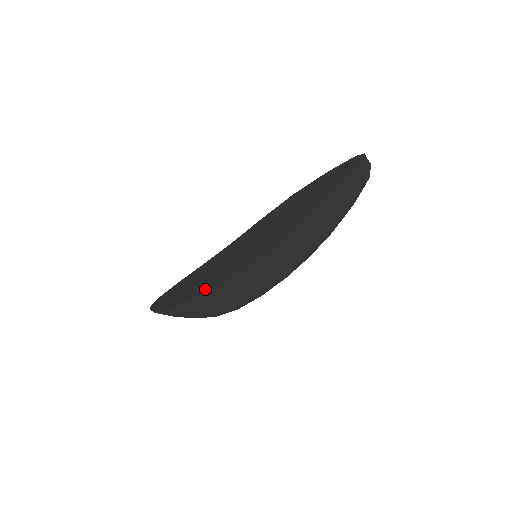
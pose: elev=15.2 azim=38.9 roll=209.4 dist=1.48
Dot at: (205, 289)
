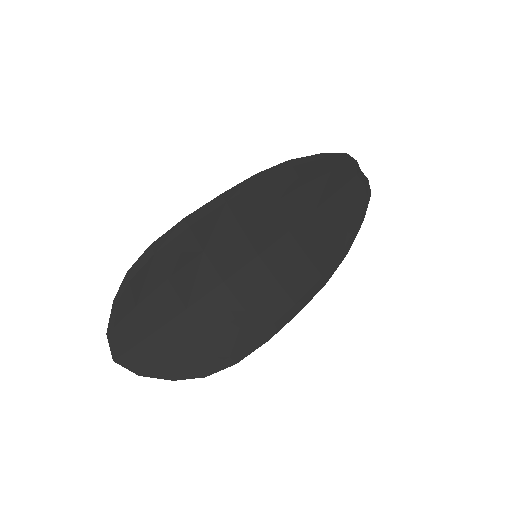
Dot at: (189, 301)
